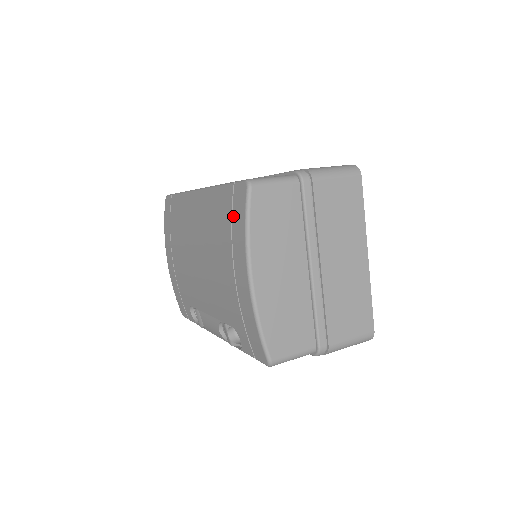
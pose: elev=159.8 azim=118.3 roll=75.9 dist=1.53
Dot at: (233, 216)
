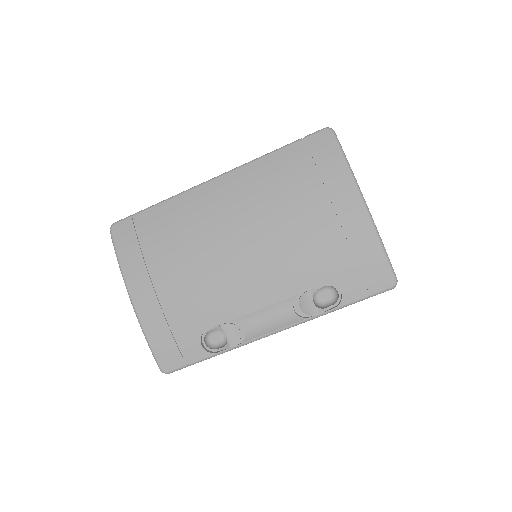
Dot at: (317, 162)
